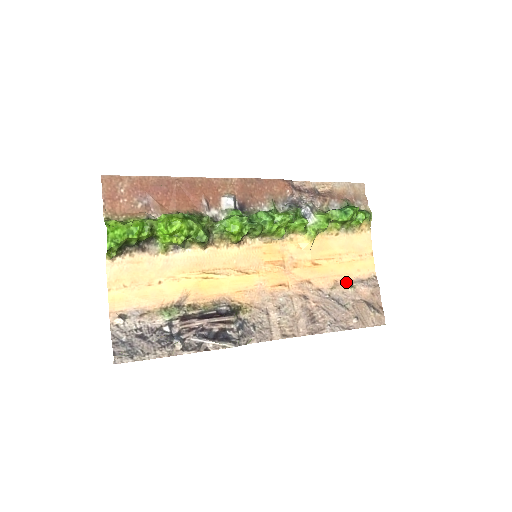
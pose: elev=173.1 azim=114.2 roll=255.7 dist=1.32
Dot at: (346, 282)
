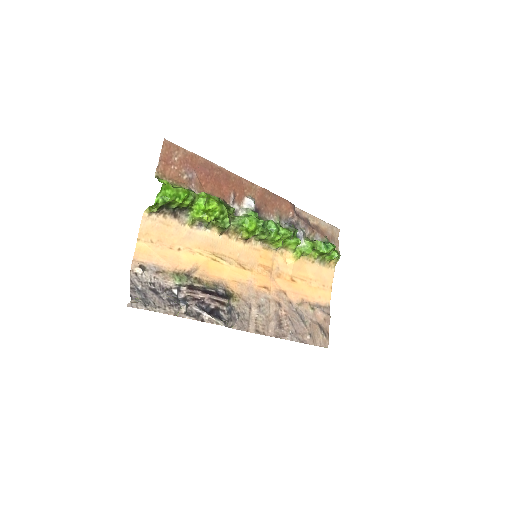
Dot at: (309, 303)
